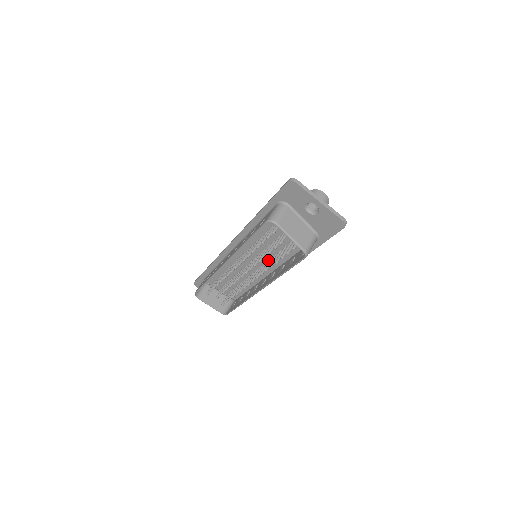
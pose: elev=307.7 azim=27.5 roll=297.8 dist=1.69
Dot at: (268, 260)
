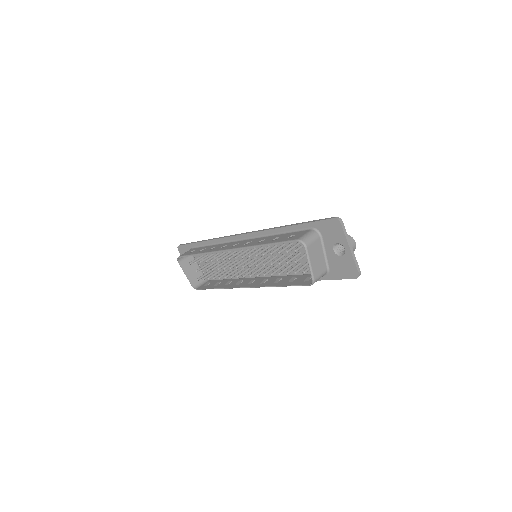
Dot at: (267, 266)
